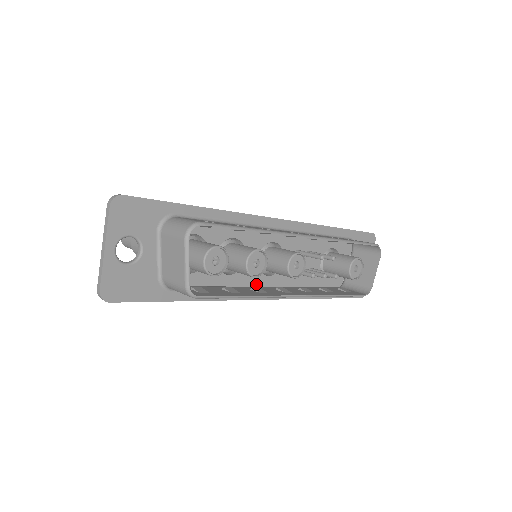
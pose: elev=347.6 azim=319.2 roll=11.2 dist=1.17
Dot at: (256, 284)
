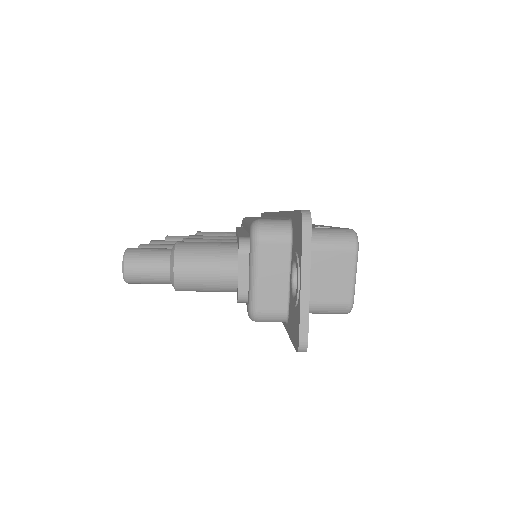
Dot at: occluded
